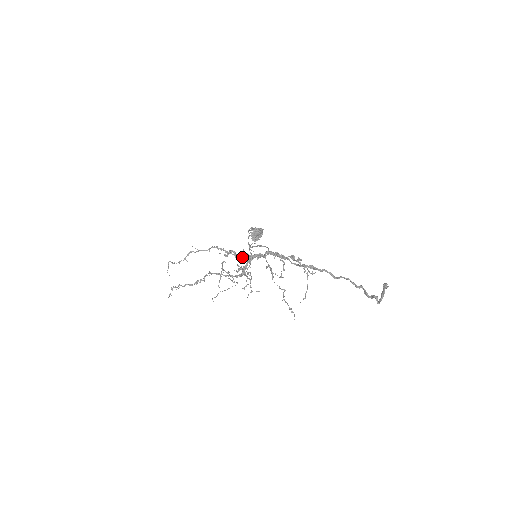
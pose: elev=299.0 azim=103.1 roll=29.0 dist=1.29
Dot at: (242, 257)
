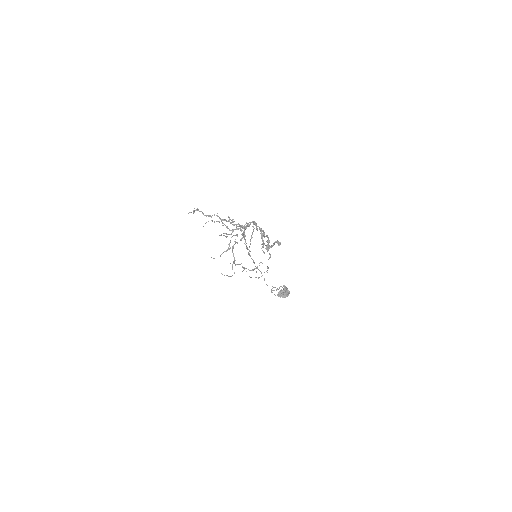
Dot at: occluded
